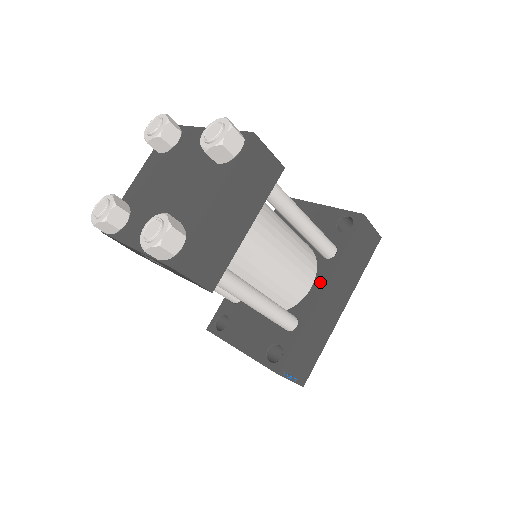
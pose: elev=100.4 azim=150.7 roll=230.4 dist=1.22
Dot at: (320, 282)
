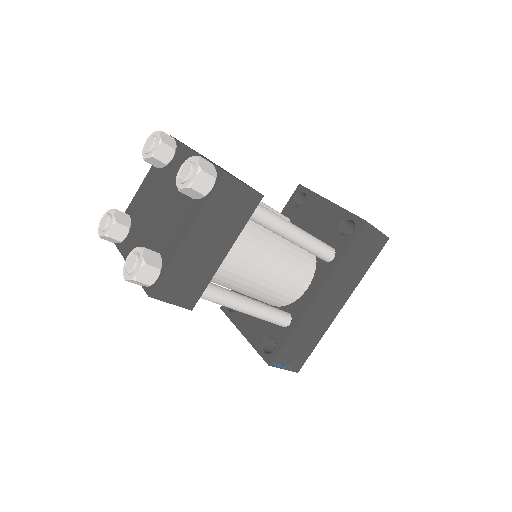
Dot at: (315, 285)
